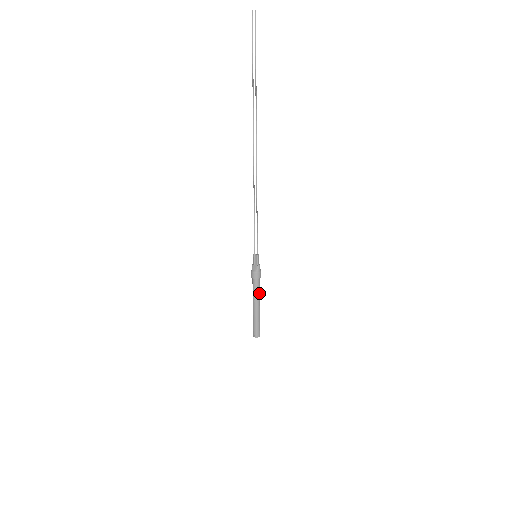
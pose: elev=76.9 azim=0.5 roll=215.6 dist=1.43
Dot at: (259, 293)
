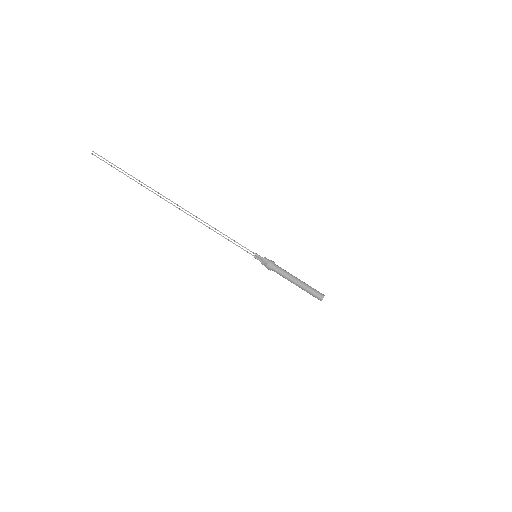
Dot at: (287, 273)
